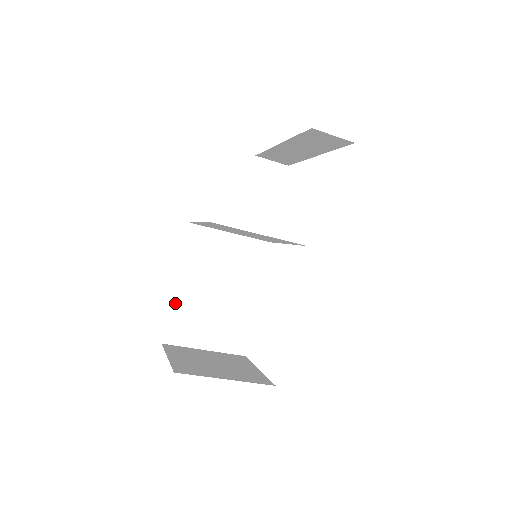
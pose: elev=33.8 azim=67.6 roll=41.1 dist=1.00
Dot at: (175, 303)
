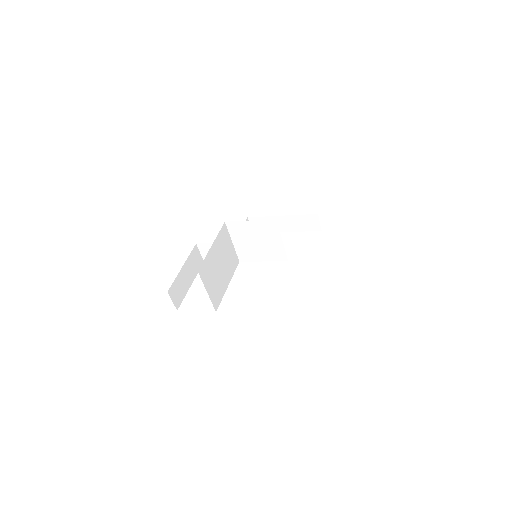
Dot at: (208, 255)
